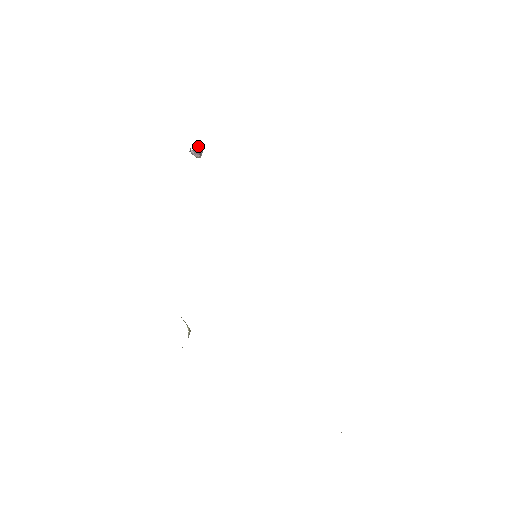
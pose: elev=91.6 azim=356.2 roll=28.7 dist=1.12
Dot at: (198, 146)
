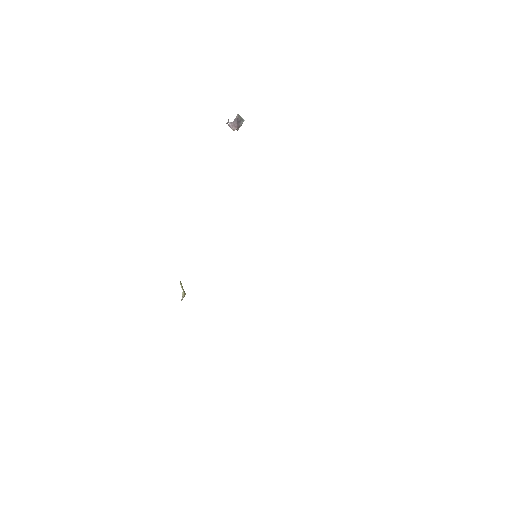
Dot at: (238, 118)
